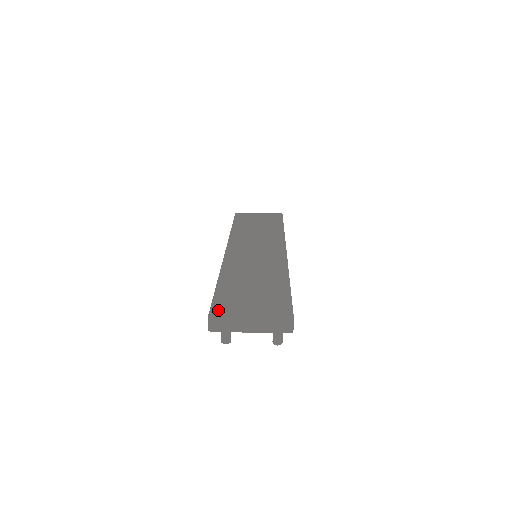
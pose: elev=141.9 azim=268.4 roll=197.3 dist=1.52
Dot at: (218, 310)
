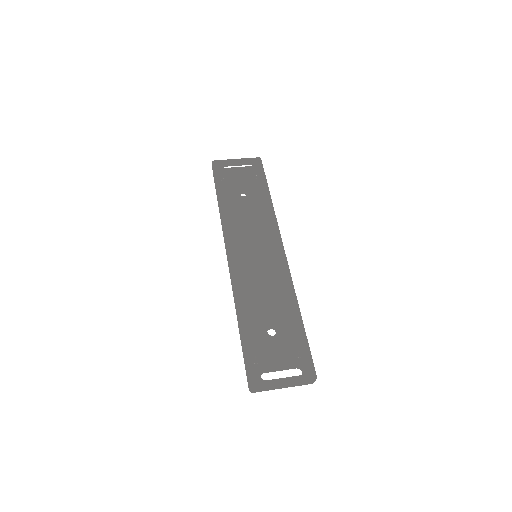
Dot at: (255, 374)
